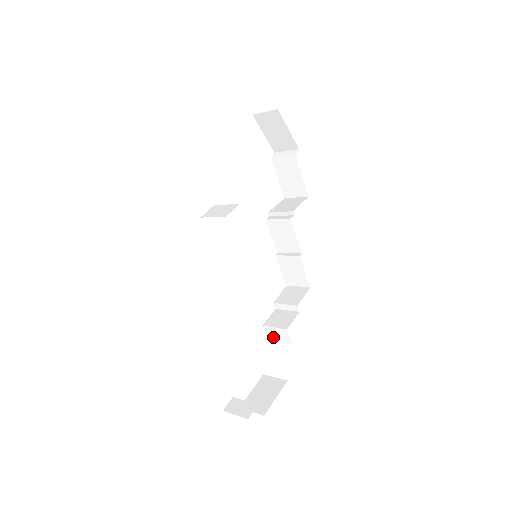
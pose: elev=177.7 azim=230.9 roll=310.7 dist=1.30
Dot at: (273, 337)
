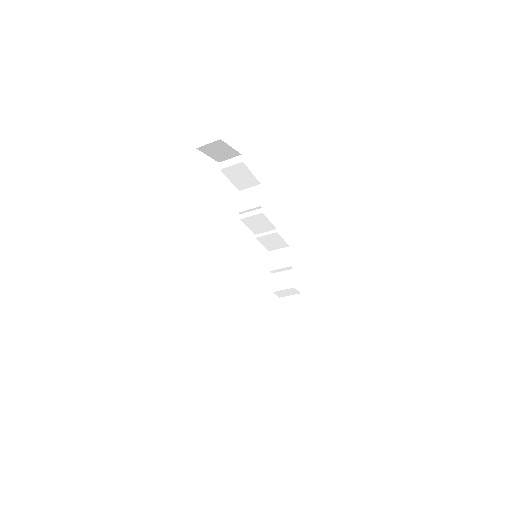
Dot at: (283, 295)
